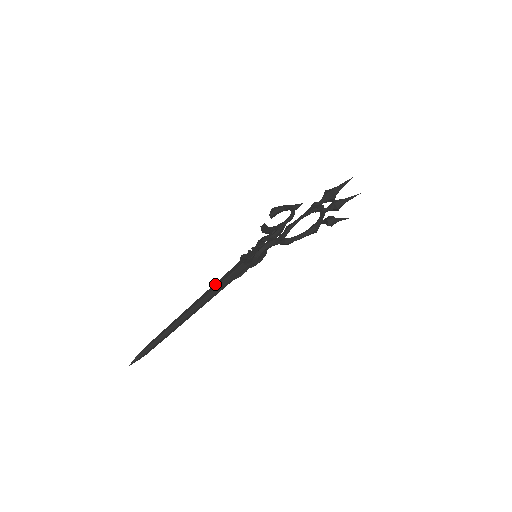
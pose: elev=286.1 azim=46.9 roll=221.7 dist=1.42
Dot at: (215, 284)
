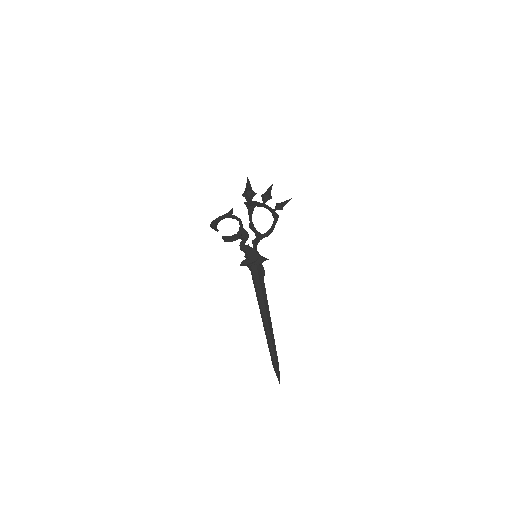
Dot at: (258, 290)
